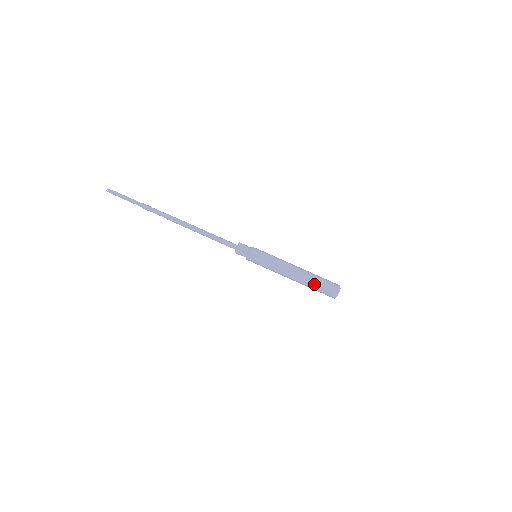
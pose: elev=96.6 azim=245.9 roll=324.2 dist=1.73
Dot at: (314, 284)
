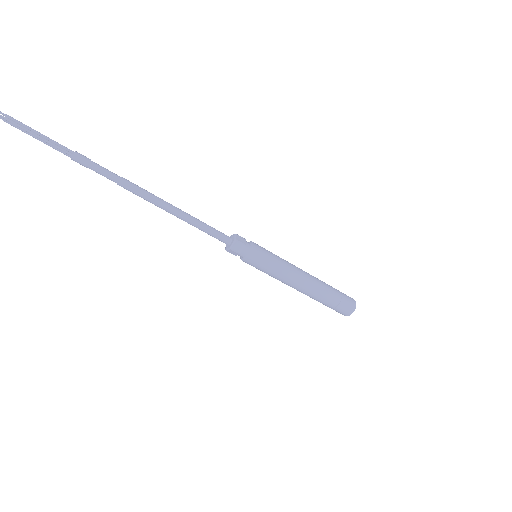
Dot at: (324, 303)
